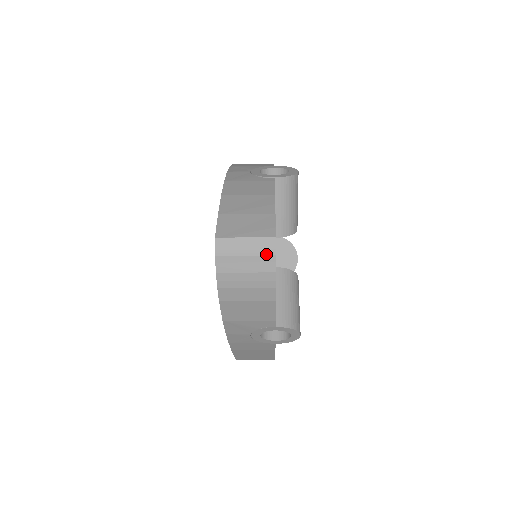
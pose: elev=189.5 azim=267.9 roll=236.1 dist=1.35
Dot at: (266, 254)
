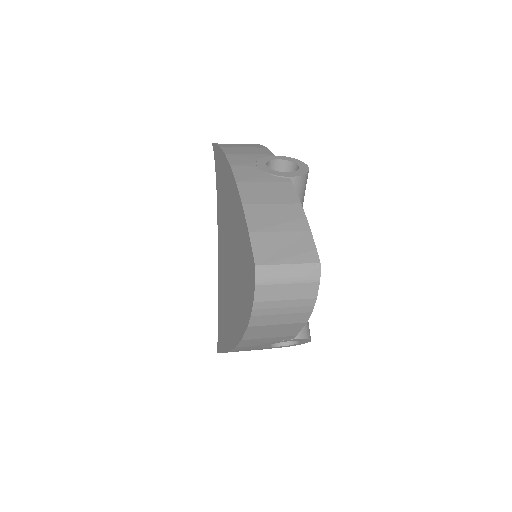
Dot at: (310, 281)
